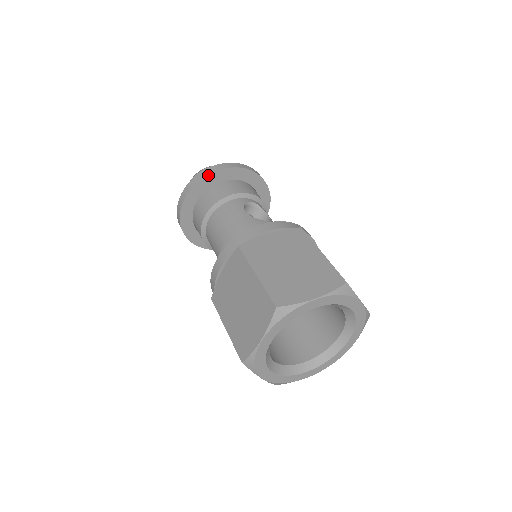
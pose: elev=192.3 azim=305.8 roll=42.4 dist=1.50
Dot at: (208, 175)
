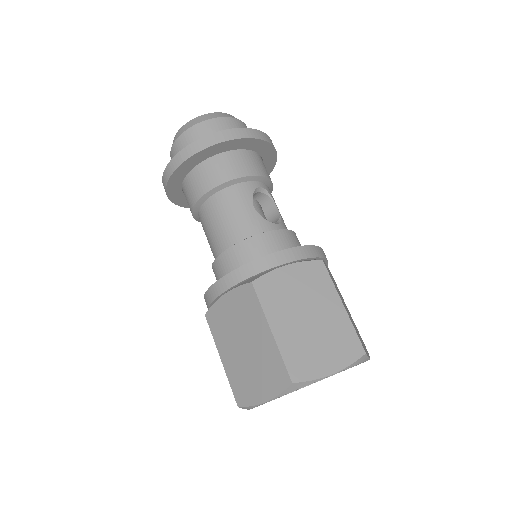
Dot at: (213, 145)
